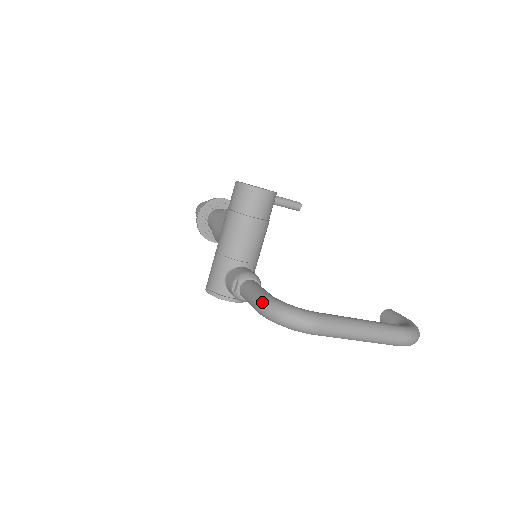
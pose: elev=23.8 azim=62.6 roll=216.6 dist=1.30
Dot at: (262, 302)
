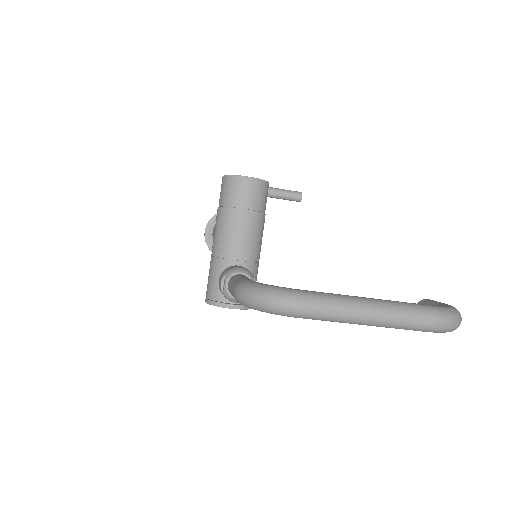
Dot at: (238, 287)
